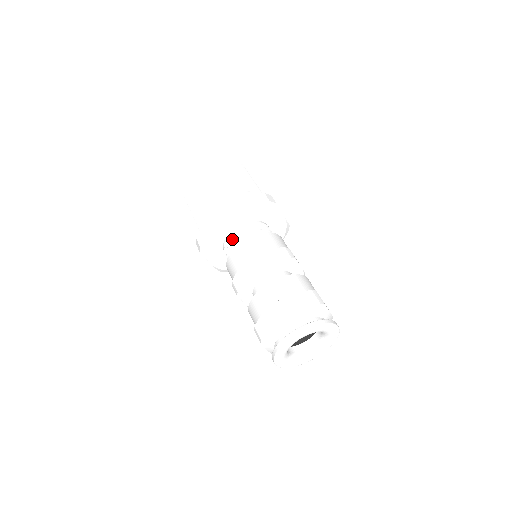
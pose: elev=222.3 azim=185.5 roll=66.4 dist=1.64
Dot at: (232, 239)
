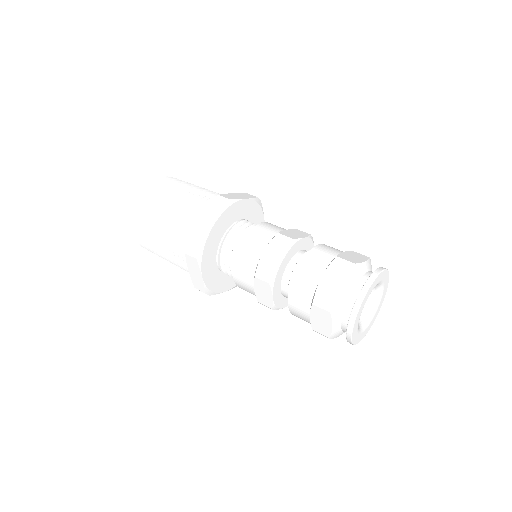
Dot at: (232, 235)
